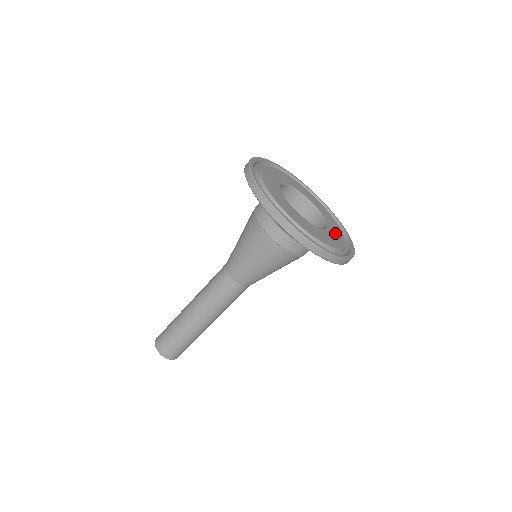
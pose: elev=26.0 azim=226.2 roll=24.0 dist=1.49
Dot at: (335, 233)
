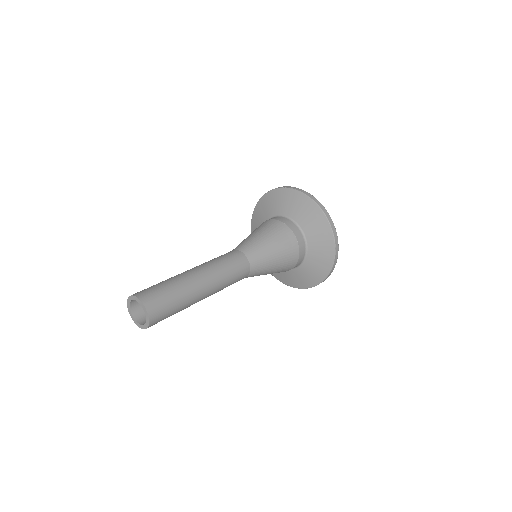
Dot at: occluded
